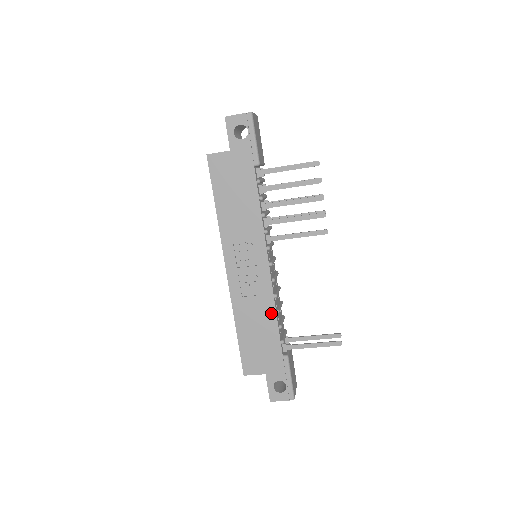
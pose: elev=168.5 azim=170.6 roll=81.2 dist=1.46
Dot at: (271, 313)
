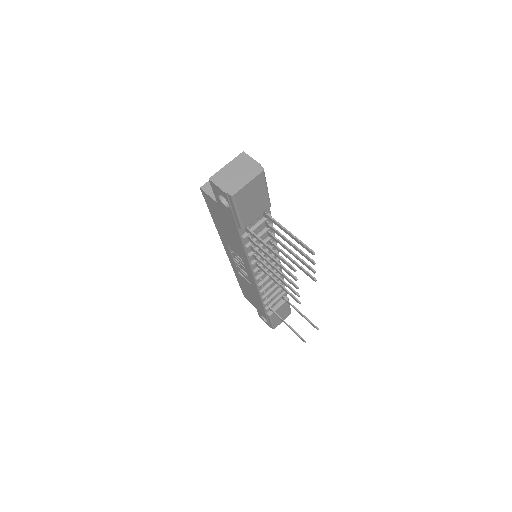
Dot at: (257, 295)
